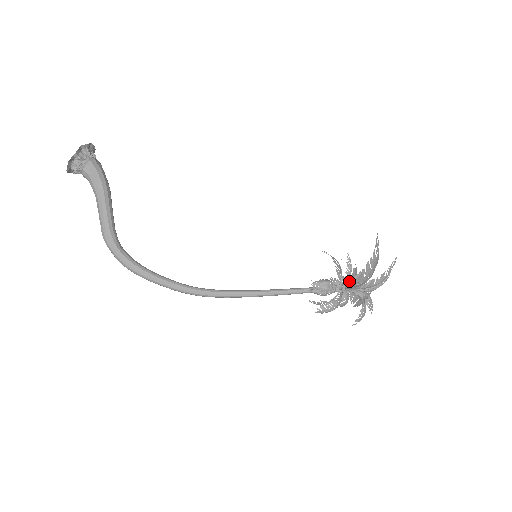
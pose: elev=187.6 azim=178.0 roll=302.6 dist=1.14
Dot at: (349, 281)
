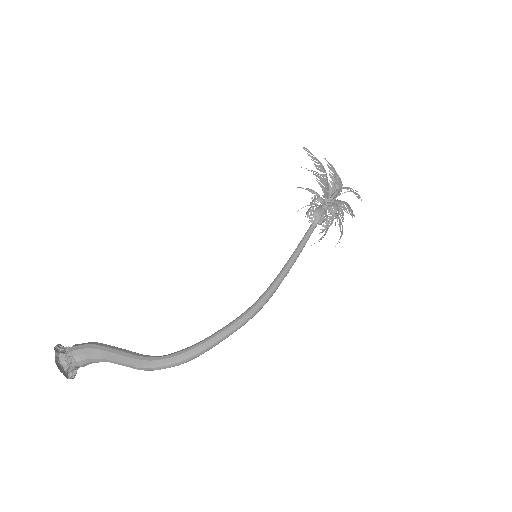
Dot at: occluded
